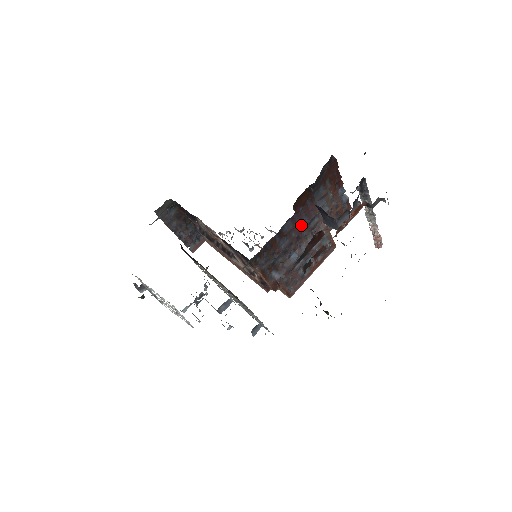
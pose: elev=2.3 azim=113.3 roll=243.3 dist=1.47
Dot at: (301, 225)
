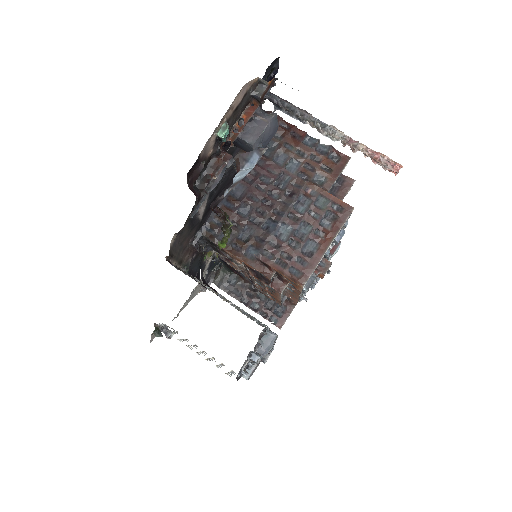
Dot at: (264, 188)
